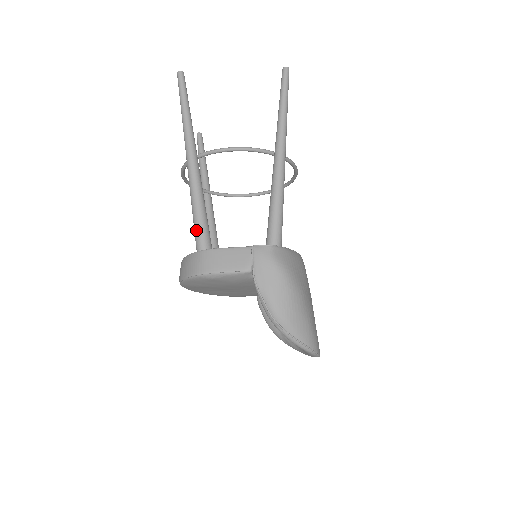
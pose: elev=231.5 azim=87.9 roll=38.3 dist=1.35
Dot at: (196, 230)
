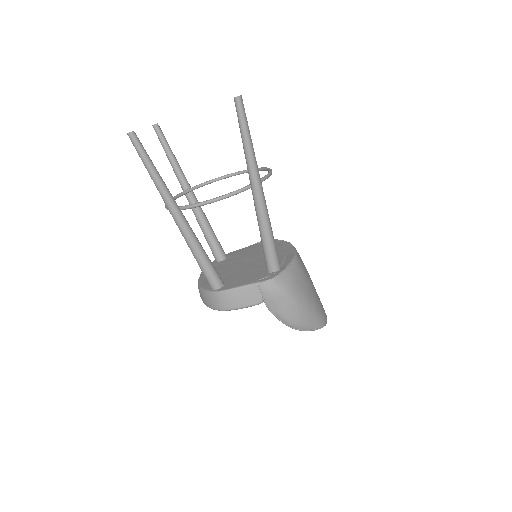
Dot at: (205, 275)
